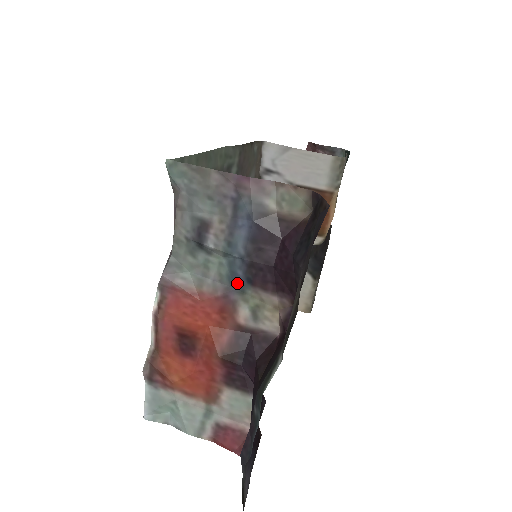
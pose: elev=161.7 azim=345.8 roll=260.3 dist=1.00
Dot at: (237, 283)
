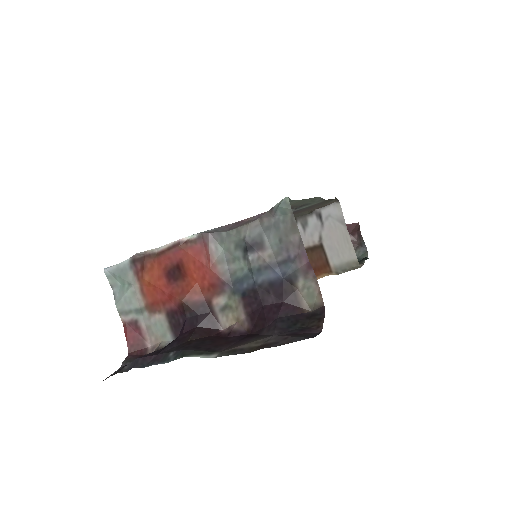
Dot at: (237, 287)
